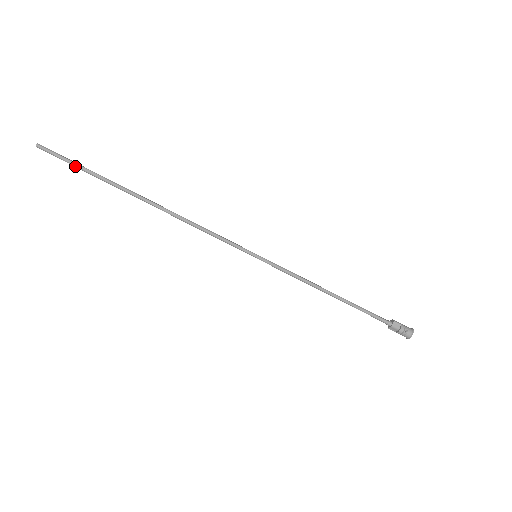
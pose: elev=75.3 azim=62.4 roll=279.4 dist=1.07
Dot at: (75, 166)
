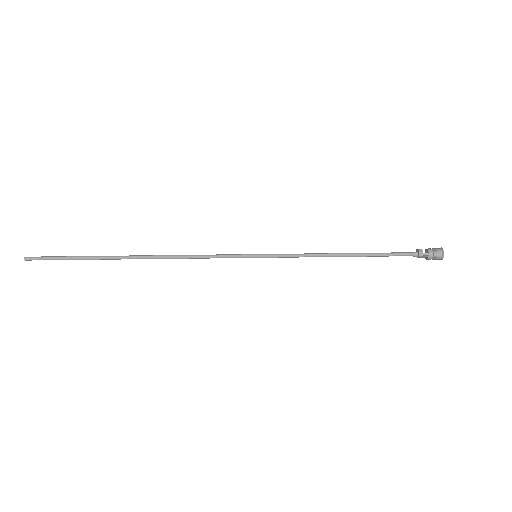
Dot at: occluded
